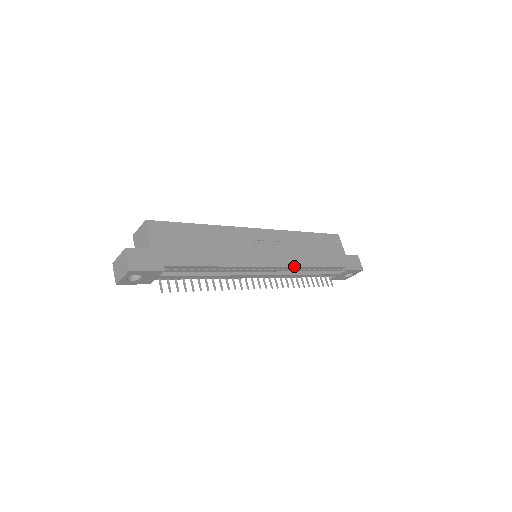
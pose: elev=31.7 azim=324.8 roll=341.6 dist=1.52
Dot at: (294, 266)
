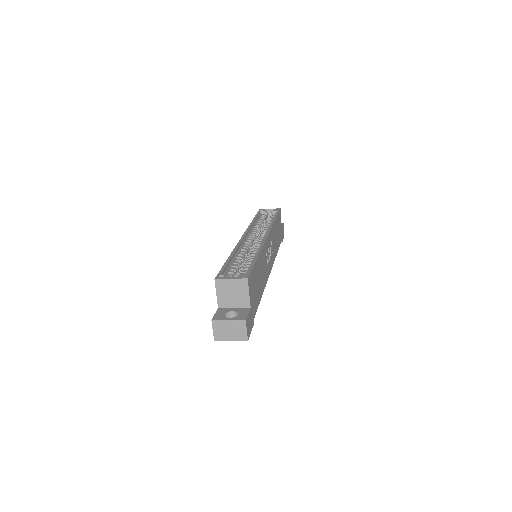
Dot at: occluded
